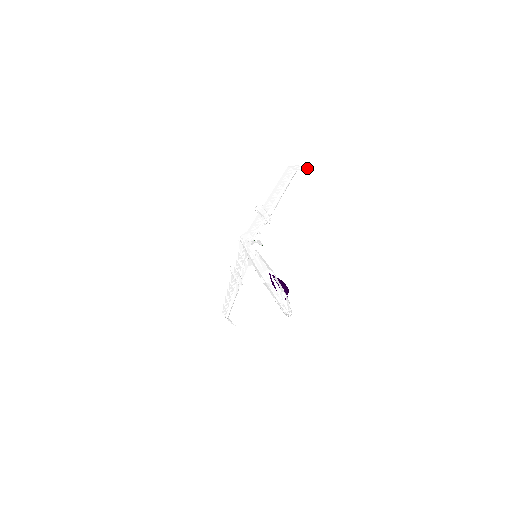
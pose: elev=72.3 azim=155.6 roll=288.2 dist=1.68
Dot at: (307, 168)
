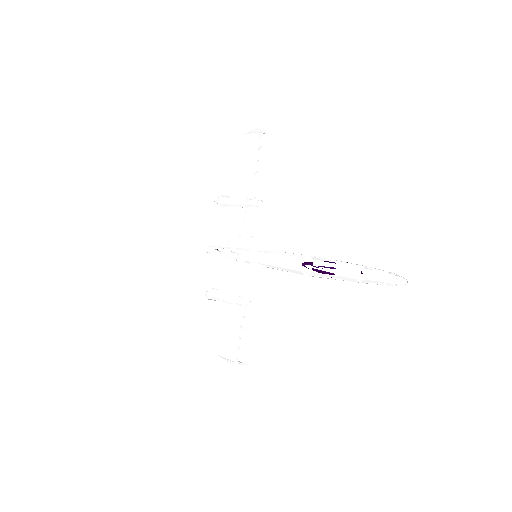
Dot at: (268, 129)
